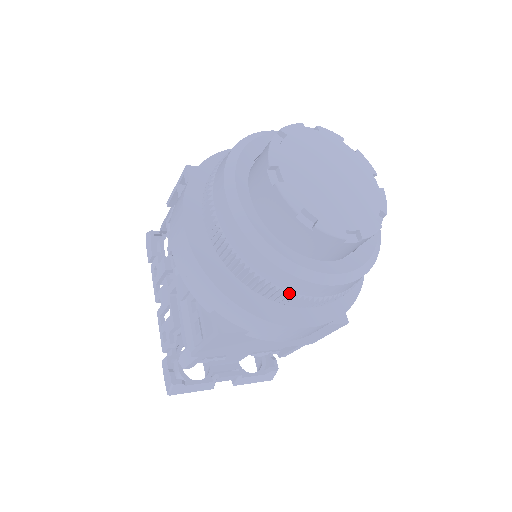
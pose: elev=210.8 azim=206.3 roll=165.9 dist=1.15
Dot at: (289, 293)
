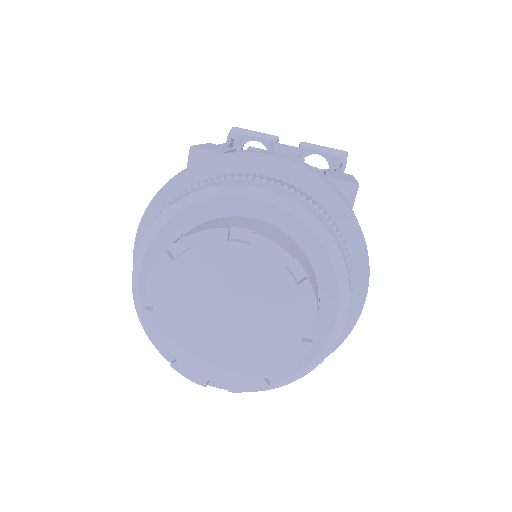
Dot at: occluded
